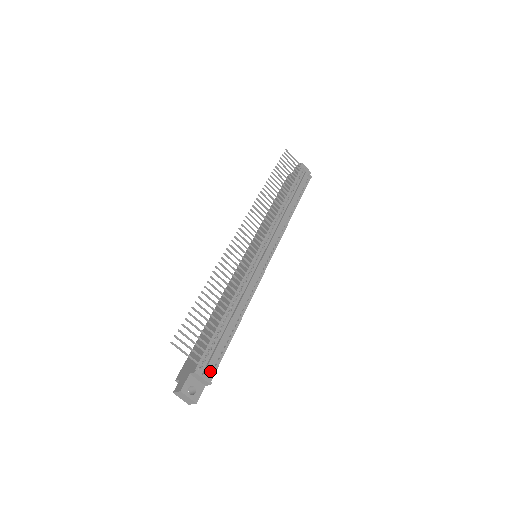
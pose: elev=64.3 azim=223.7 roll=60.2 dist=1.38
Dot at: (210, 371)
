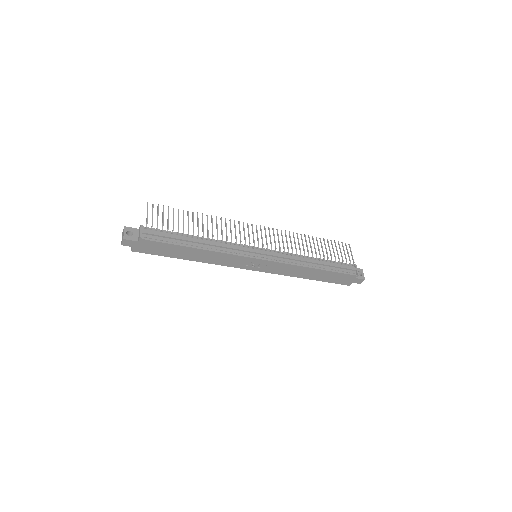
Dot at: (149, 237)
